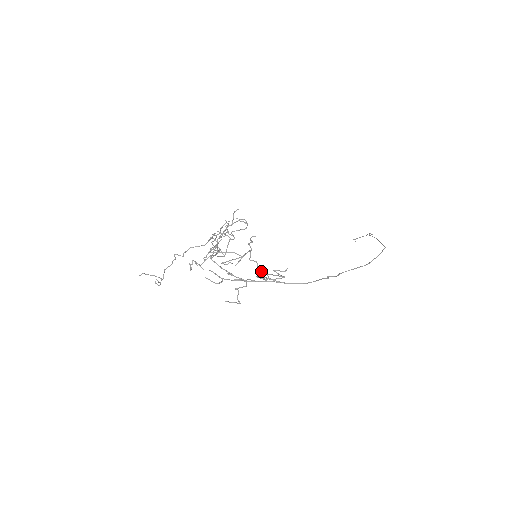
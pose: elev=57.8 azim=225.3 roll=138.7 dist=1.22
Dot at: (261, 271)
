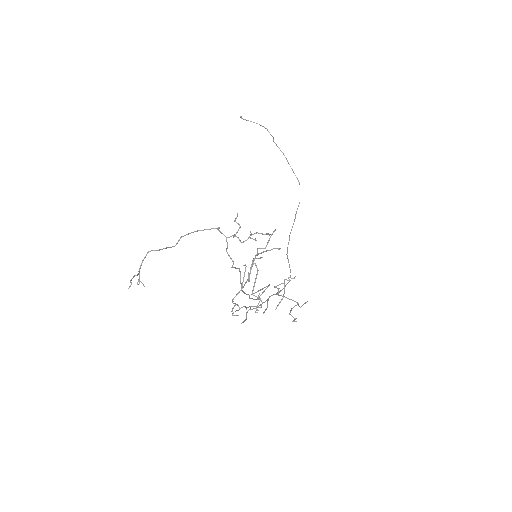
Dot at: (279, 295)
